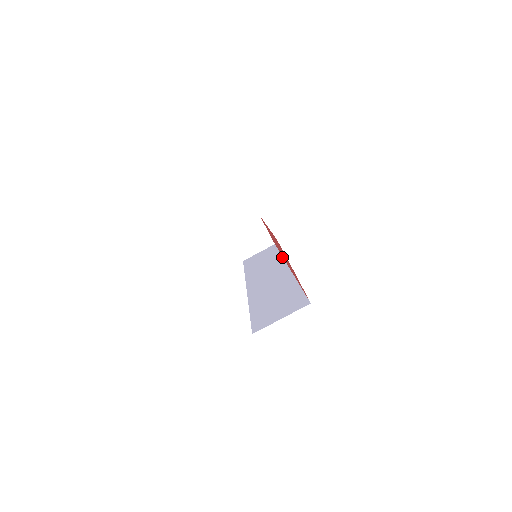
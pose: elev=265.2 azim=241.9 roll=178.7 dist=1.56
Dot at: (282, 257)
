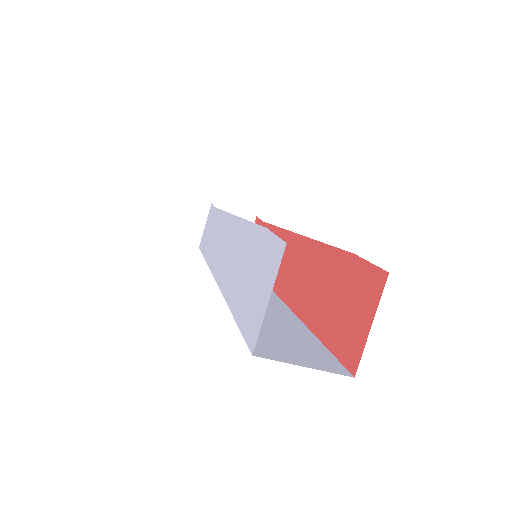
Dot at: occluded
